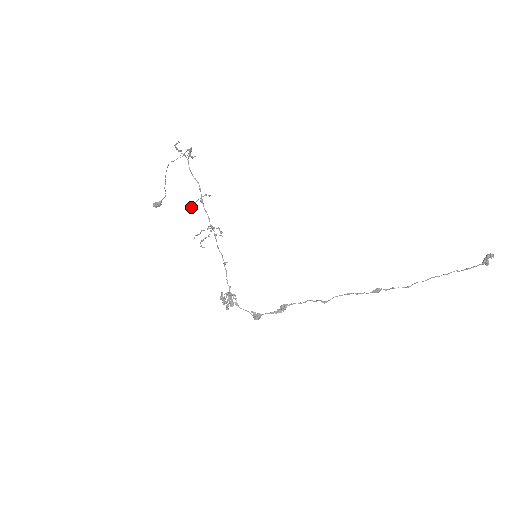
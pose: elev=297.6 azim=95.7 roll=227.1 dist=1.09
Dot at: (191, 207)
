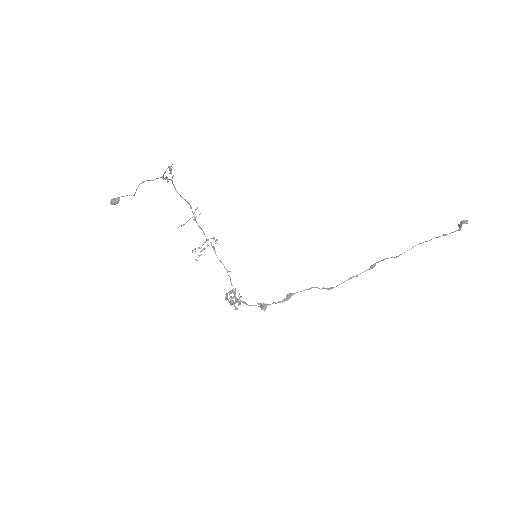
Dot at: occluded
